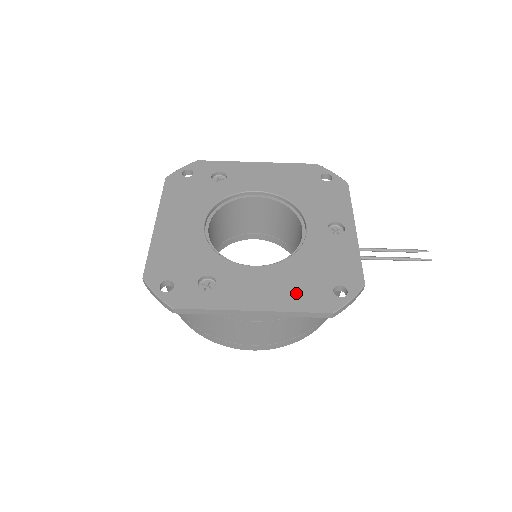
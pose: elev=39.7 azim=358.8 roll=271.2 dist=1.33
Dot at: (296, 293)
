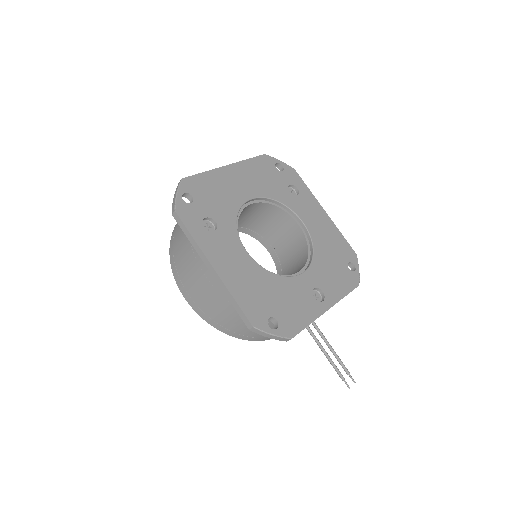
Dot at: (248, 291)
